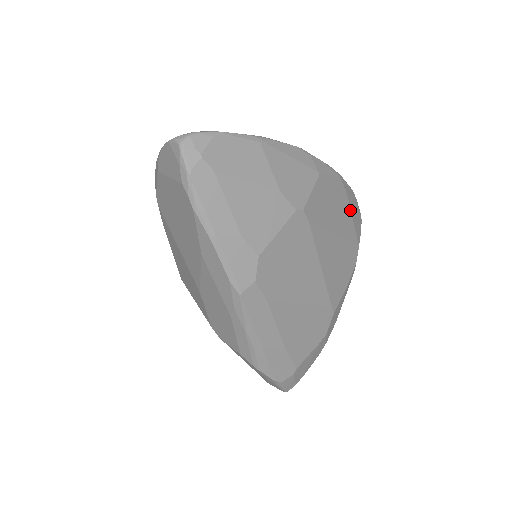
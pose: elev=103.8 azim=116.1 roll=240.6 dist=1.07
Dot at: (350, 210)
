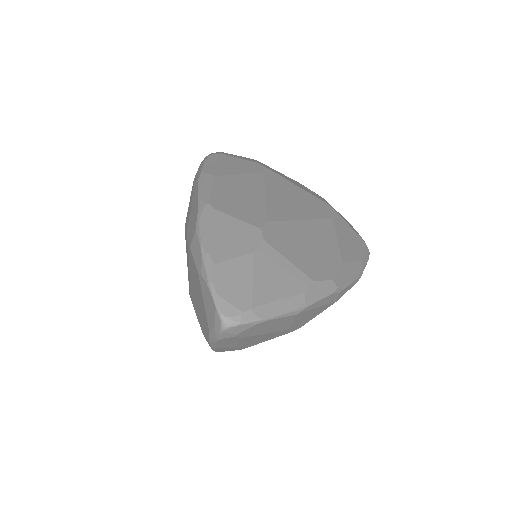
Dot at: occluded
